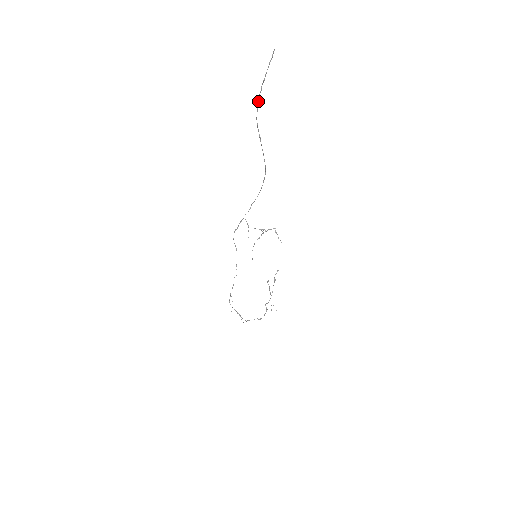
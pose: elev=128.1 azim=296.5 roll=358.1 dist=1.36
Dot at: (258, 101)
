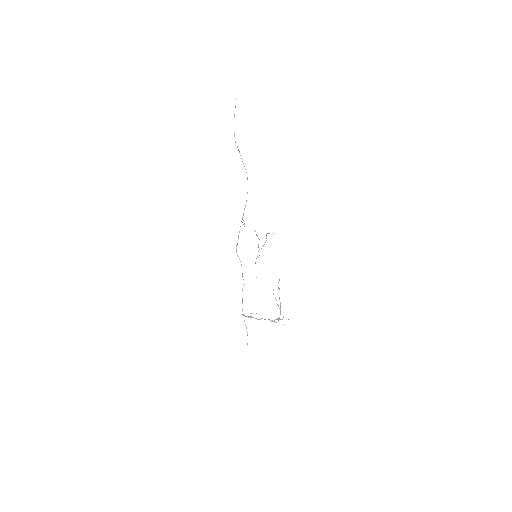
Dot at: occluded
